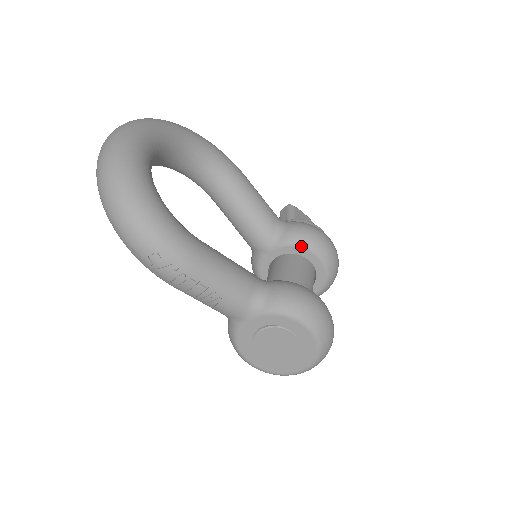
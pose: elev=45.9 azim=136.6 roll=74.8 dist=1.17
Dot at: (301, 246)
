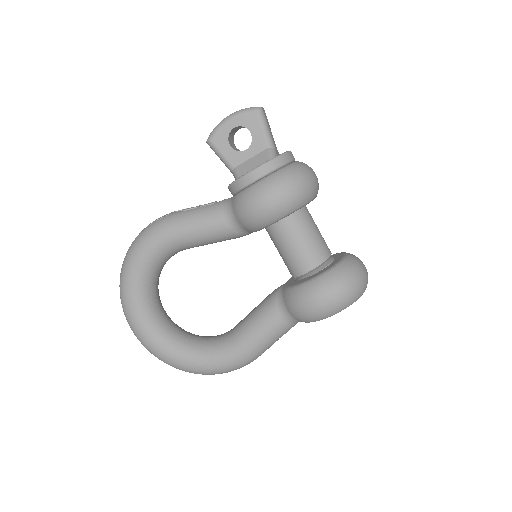
Dot at: (263, 228)
